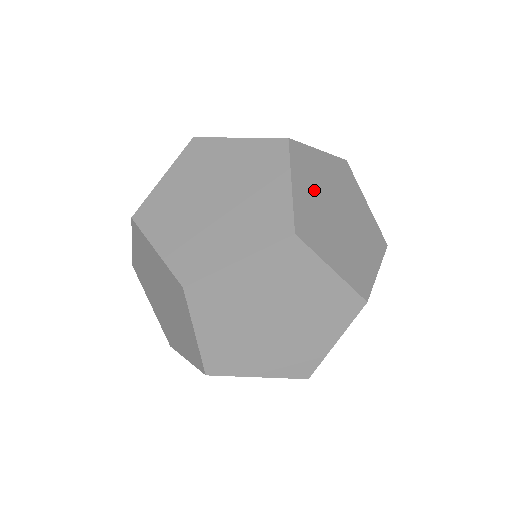
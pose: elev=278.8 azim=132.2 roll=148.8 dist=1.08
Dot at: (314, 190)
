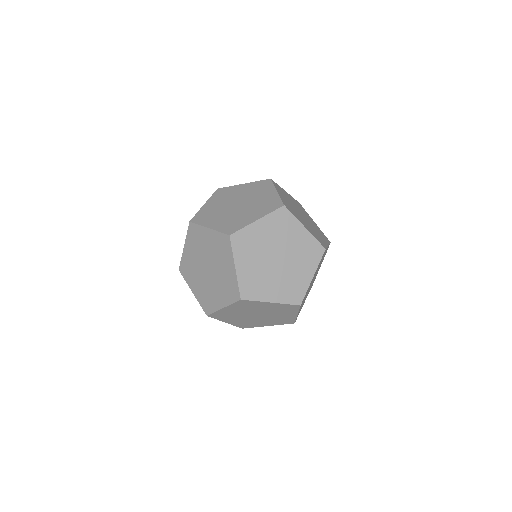
Dot at: (254, 258)
